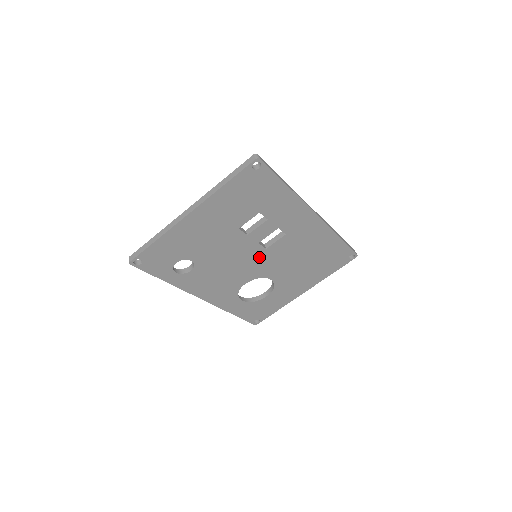
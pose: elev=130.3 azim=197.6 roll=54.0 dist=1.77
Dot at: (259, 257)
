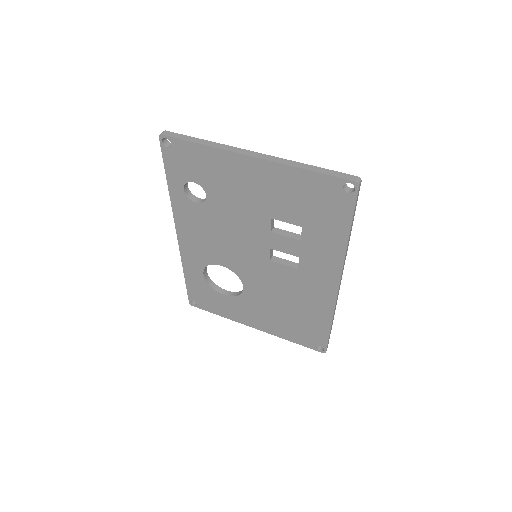
Dot at: (257, 260)
